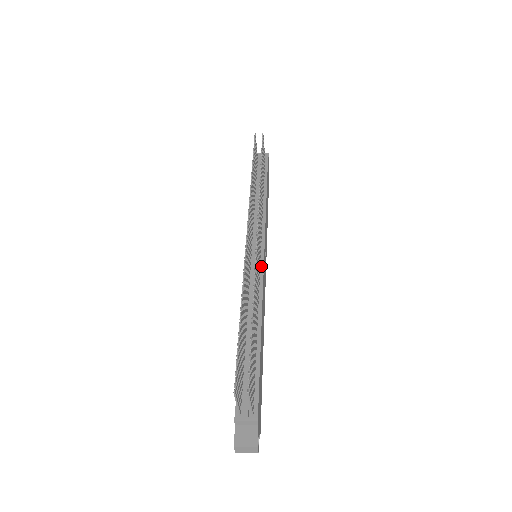
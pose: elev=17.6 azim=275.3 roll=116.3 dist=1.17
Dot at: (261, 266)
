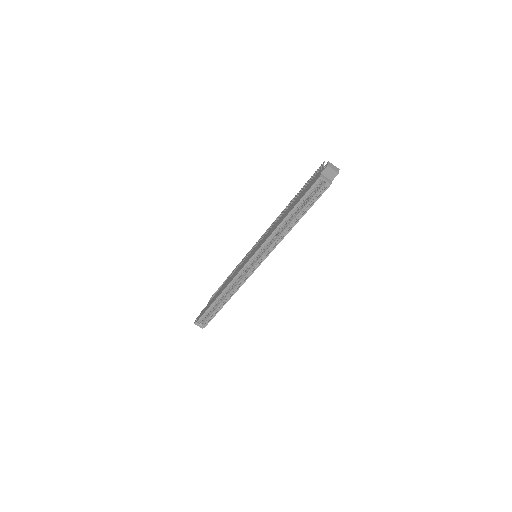
Dot at: occluded
